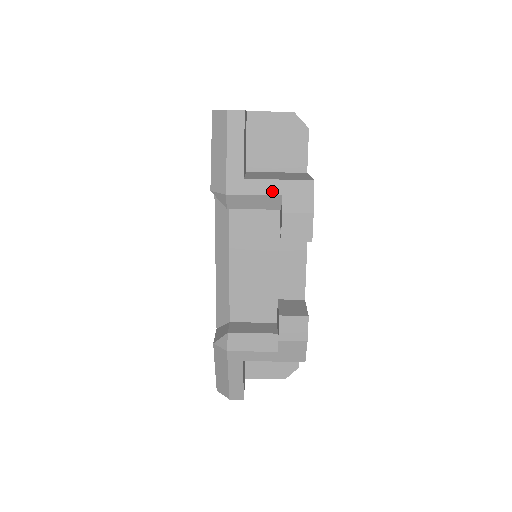
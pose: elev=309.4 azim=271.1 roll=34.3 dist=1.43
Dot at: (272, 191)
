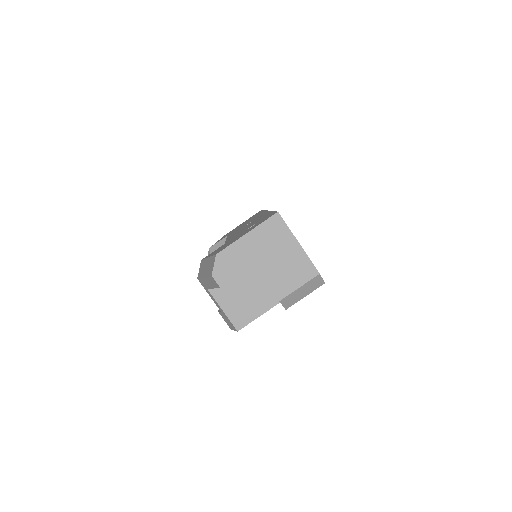
Dot at: (218, 306)
